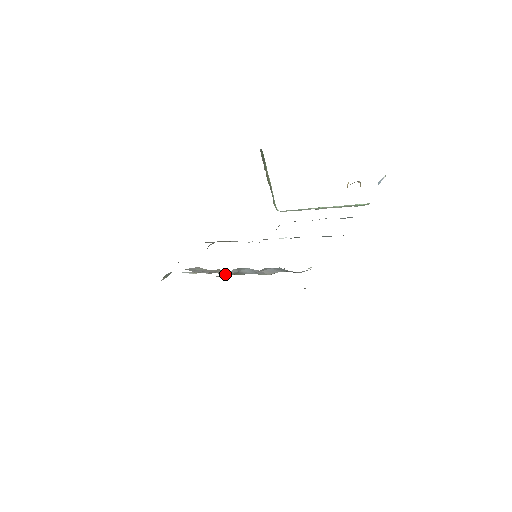
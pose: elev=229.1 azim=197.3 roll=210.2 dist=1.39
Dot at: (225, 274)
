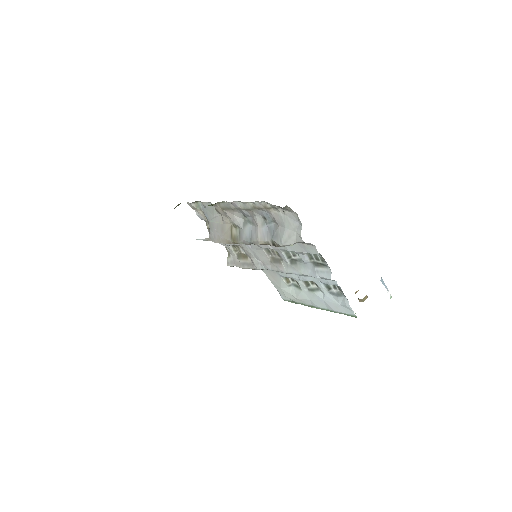
Dot at: (235, 216)
